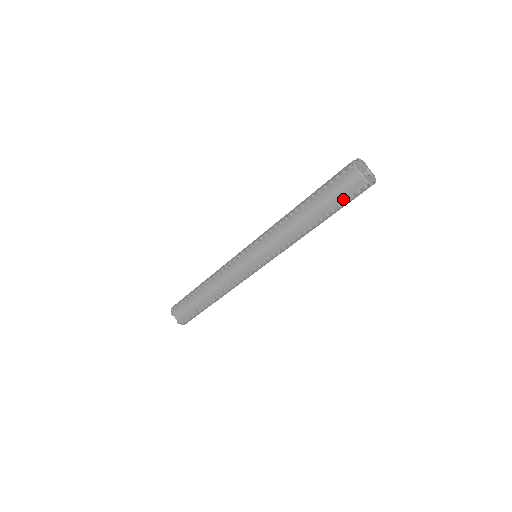
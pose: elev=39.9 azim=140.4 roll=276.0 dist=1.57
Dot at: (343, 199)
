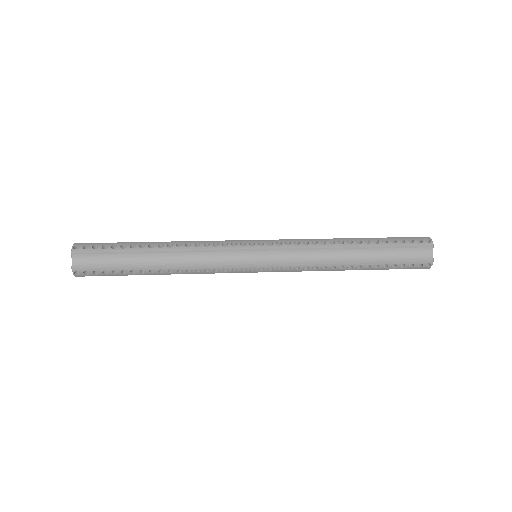
Dot at: occluded
